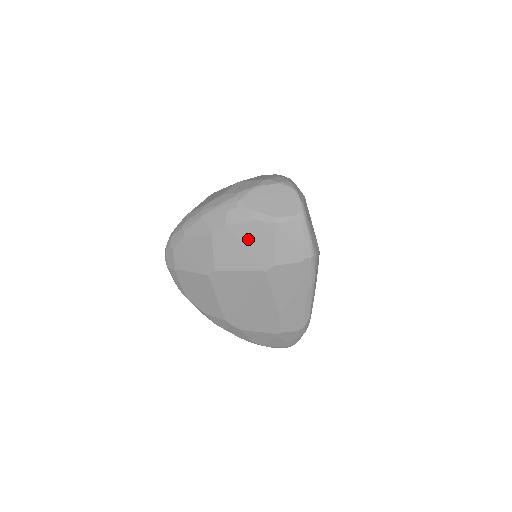
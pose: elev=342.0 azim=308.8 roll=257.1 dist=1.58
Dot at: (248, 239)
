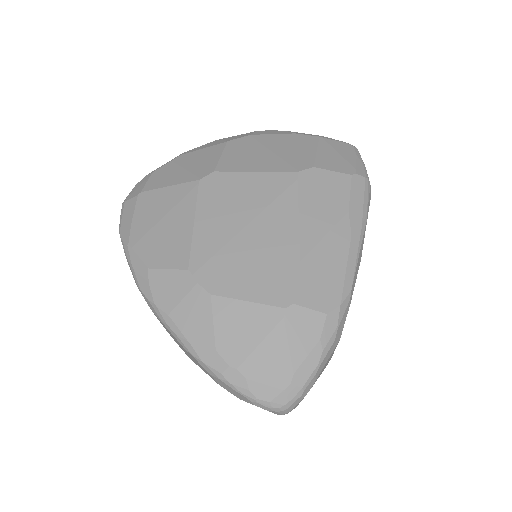
Dot at: (279, 145)
